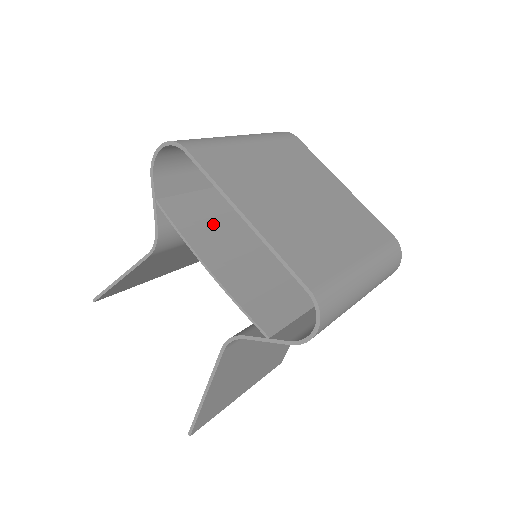
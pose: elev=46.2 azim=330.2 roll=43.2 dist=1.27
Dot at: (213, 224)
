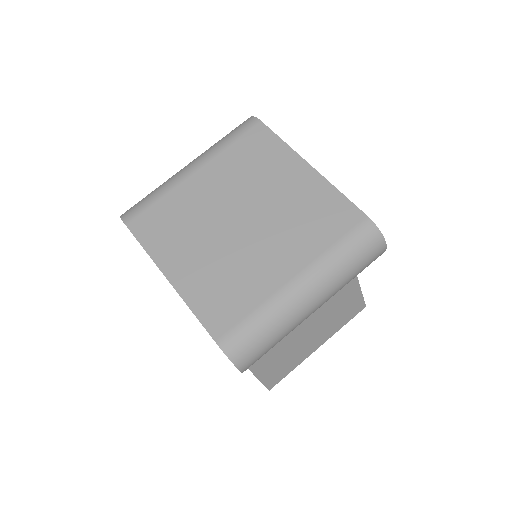
Dot at: occluded
